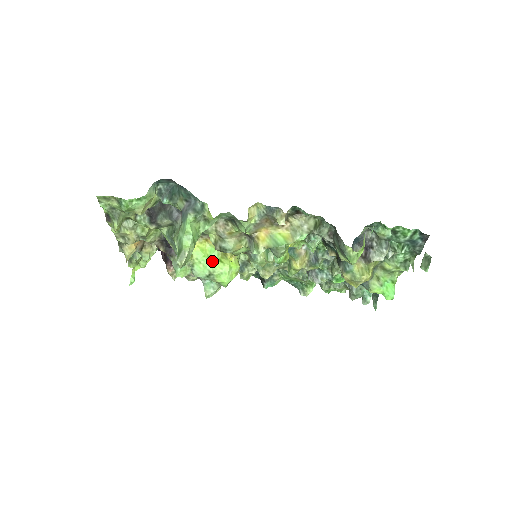
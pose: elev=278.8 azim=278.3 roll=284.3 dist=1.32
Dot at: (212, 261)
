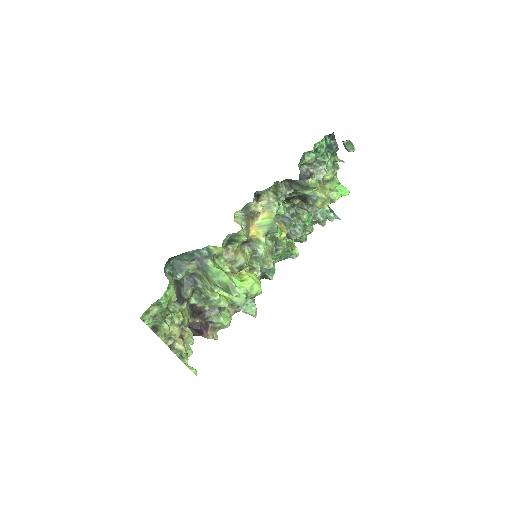
Dot at: (238, 286)
